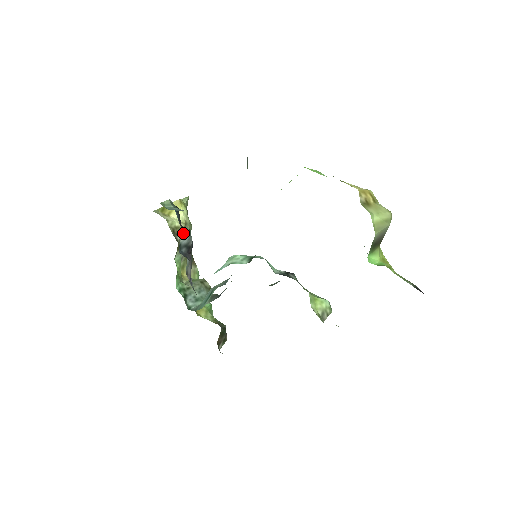
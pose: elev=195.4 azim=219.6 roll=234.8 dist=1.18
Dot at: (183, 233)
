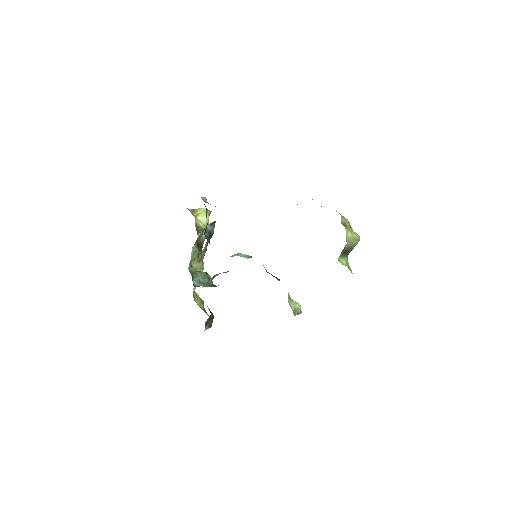
Dot at: occluded
